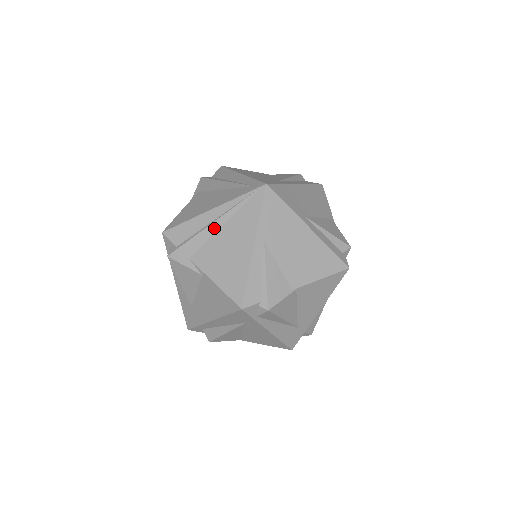
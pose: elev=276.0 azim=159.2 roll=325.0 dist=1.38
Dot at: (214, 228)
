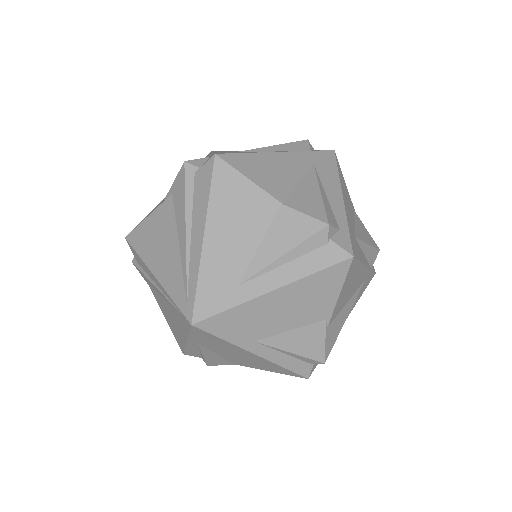
Dot at: (158, 291)
